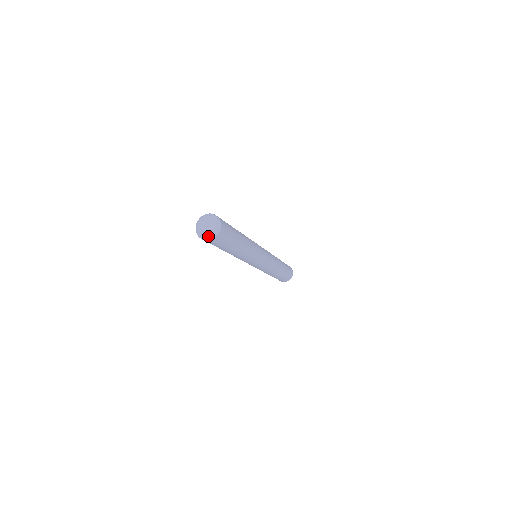
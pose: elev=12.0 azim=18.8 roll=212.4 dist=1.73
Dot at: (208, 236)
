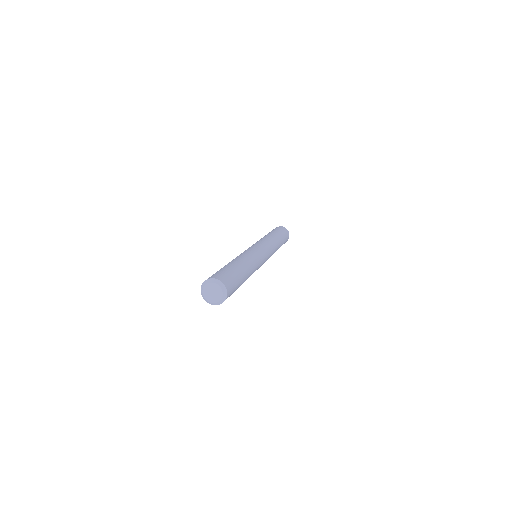
Dot at: (210, 302)
